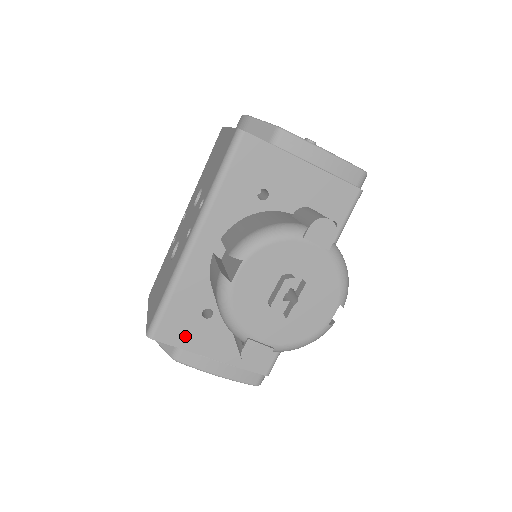
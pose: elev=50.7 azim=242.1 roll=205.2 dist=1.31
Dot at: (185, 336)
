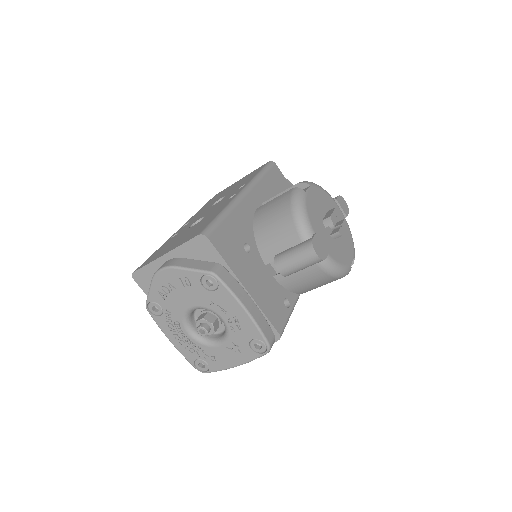
Dot at: (230, 254)
